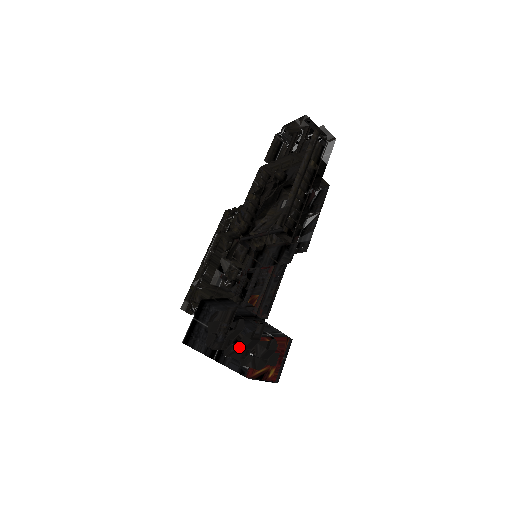
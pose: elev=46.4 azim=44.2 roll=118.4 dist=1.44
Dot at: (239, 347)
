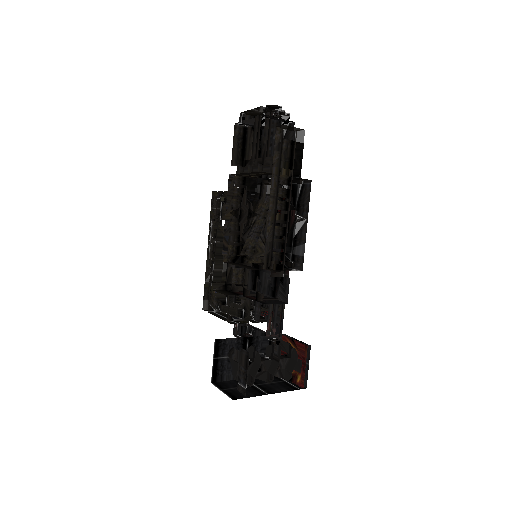
Dot at: (263, 370)
